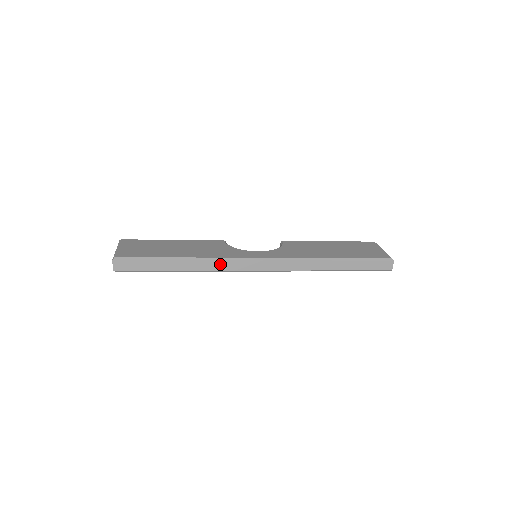
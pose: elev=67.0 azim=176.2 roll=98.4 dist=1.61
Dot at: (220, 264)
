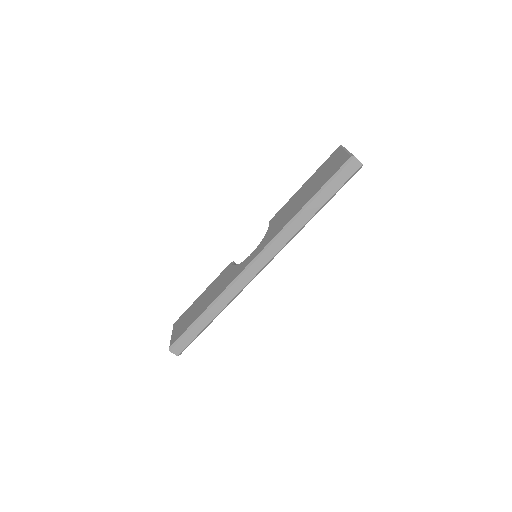
Dot at: (231, 291)
